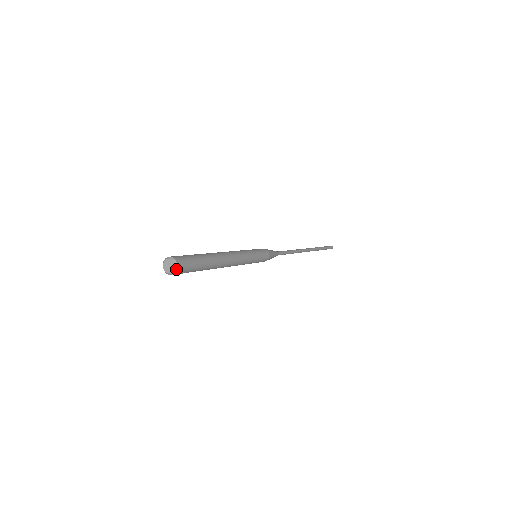
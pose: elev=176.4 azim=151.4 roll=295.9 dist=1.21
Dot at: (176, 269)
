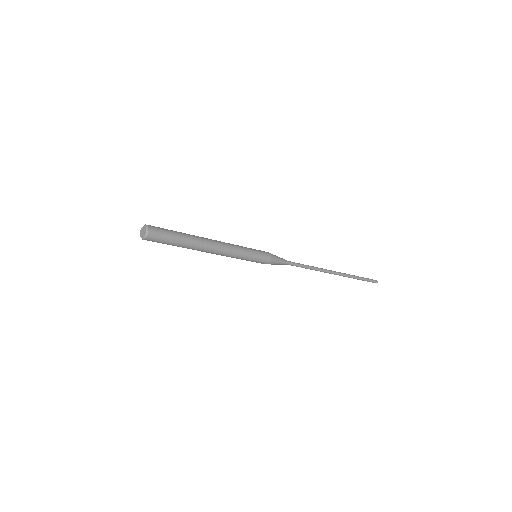
Dot at: (148, 230)
